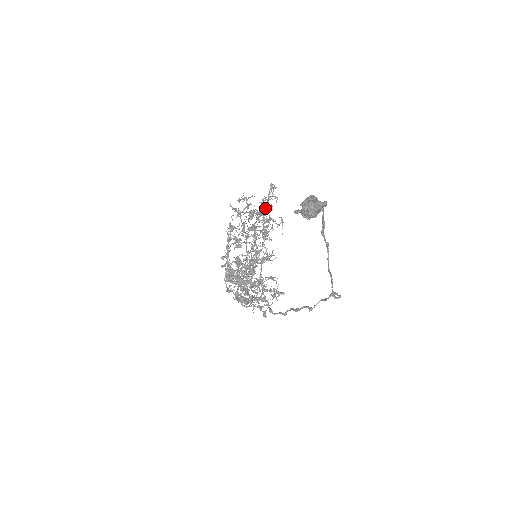
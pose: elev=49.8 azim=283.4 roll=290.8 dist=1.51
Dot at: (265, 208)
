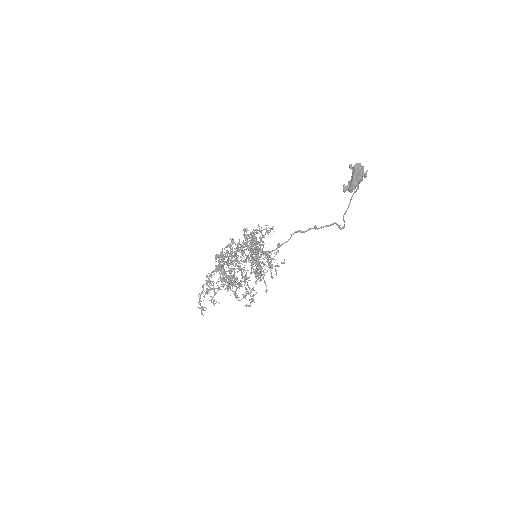
Dot at: occluded
